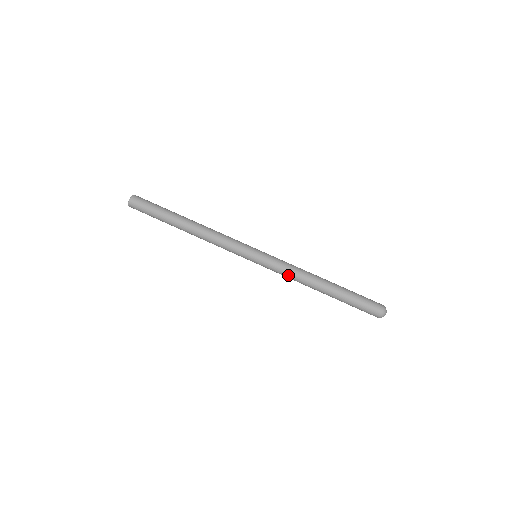
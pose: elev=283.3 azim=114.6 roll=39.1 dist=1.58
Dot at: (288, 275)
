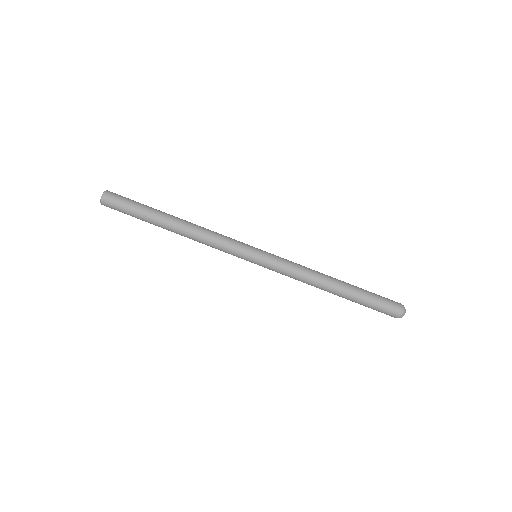
Dot at: (294, 277)
